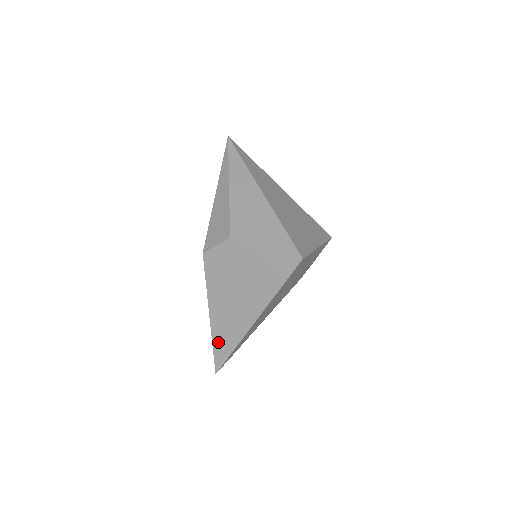
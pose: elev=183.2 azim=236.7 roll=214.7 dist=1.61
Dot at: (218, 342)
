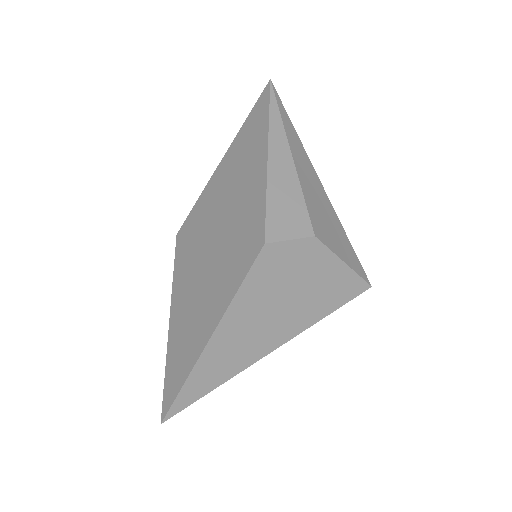
Dot at: (199, 376)
